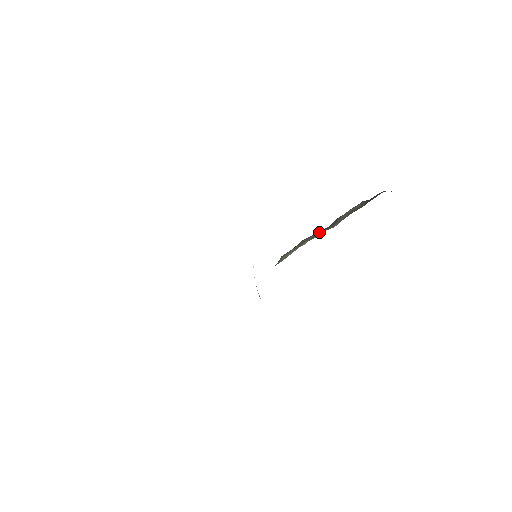
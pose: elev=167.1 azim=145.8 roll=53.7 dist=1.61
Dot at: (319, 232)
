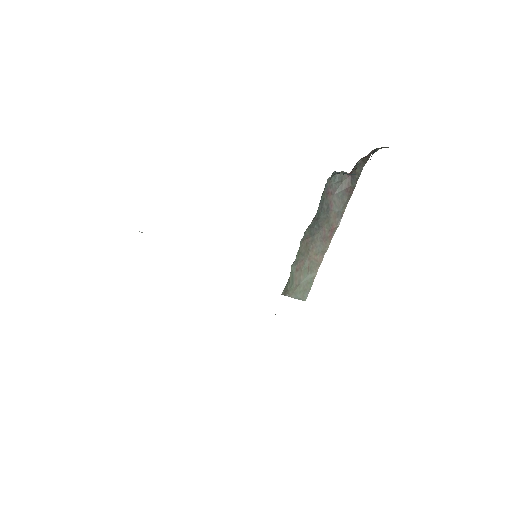
Dot at: (322, 231)
